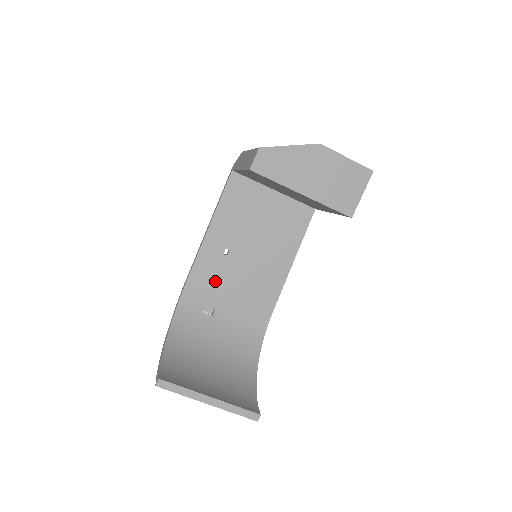
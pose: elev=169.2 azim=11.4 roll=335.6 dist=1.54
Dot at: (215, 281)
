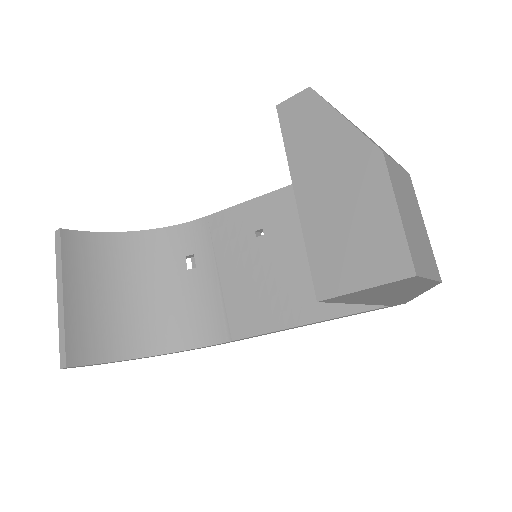
Dot at: (223, 245)
